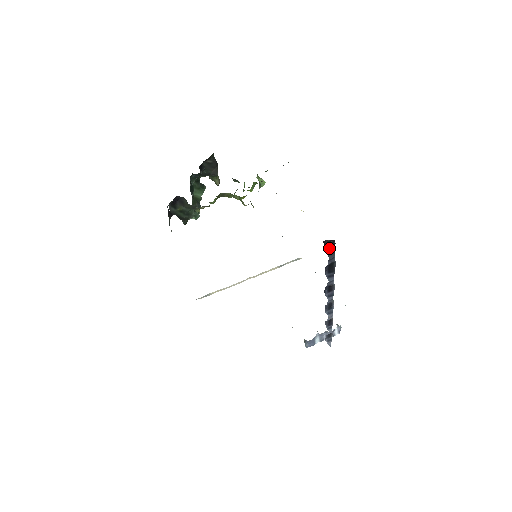
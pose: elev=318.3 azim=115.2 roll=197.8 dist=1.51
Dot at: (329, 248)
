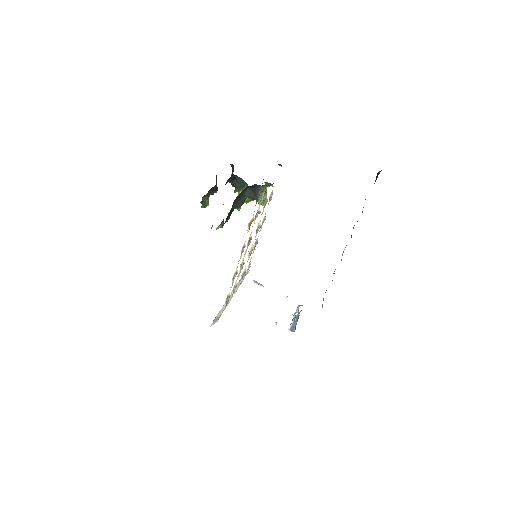
Dot at: occluded
